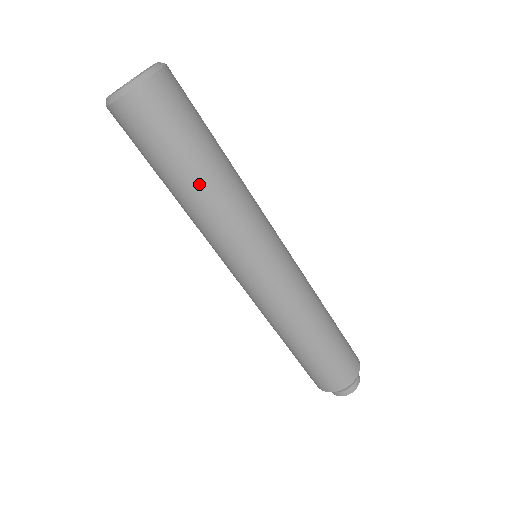
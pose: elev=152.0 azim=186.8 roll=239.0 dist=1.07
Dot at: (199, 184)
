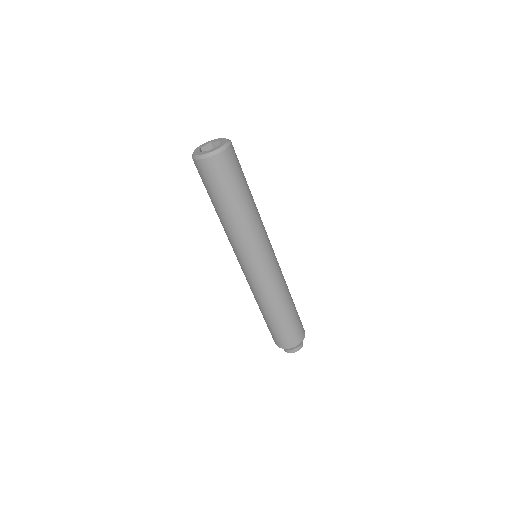
Dot at: (218, 213)
